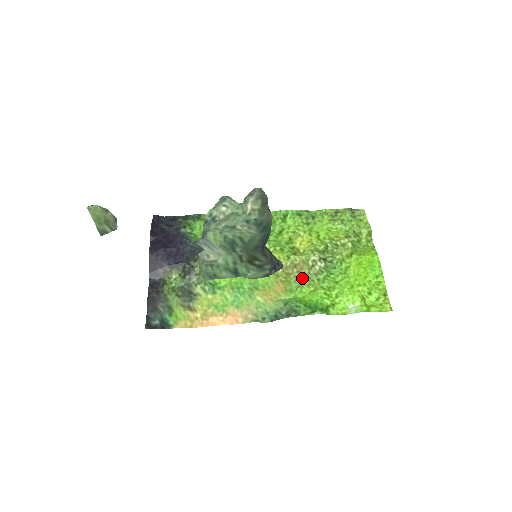
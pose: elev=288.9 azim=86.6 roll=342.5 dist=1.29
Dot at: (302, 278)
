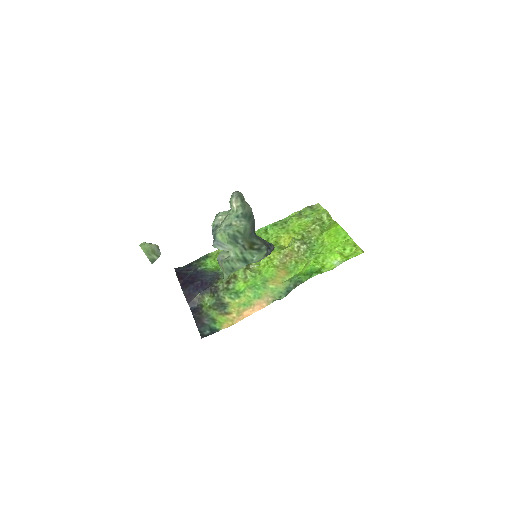
Dot at: (295, 261)
